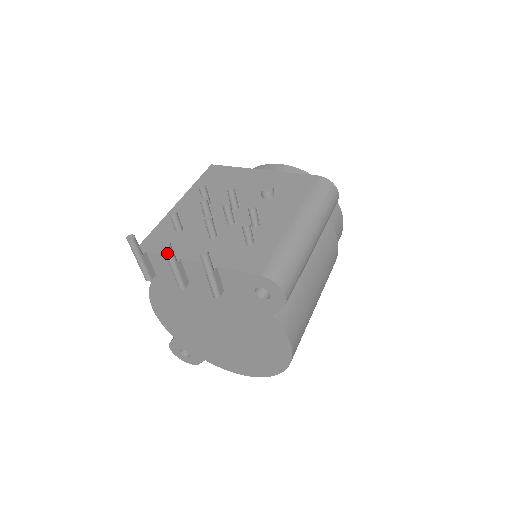
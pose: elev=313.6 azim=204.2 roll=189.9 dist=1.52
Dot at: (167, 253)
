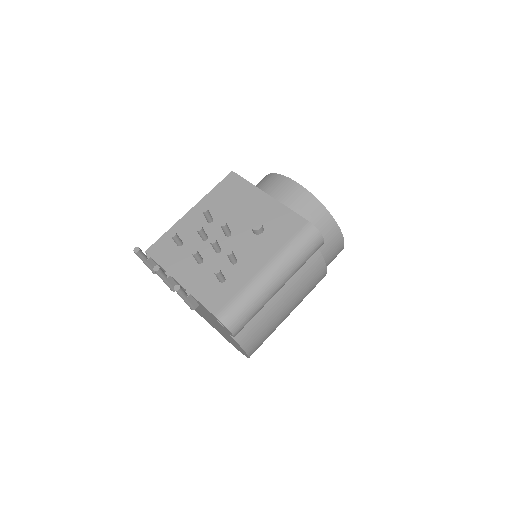
Dot at: (157, 274)
